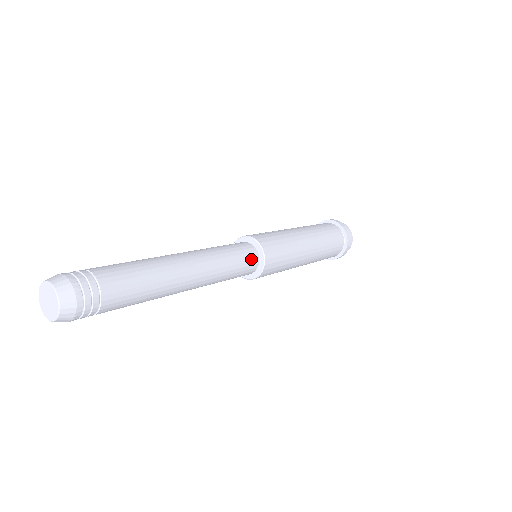
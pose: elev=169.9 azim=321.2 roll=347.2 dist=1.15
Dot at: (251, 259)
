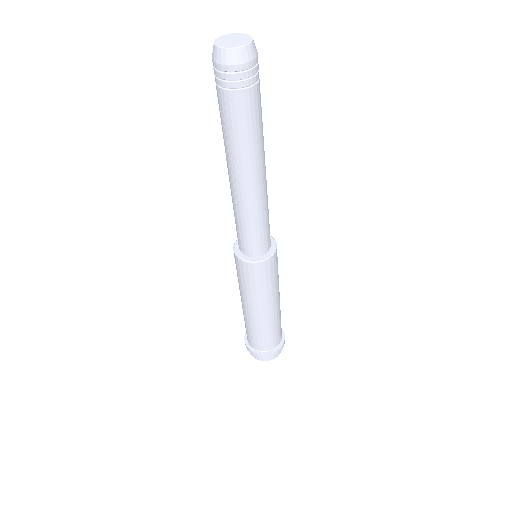
Dot at: occluded
